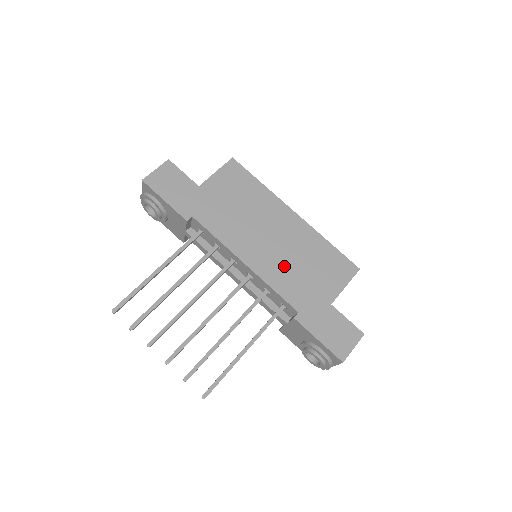
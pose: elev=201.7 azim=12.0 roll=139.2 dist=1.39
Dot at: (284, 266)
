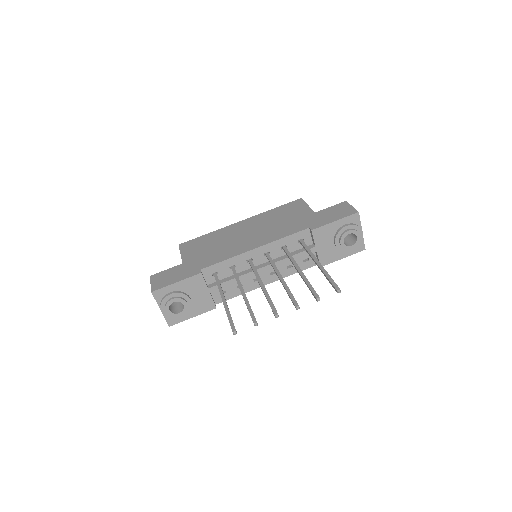
Dot at: (272, 230)
